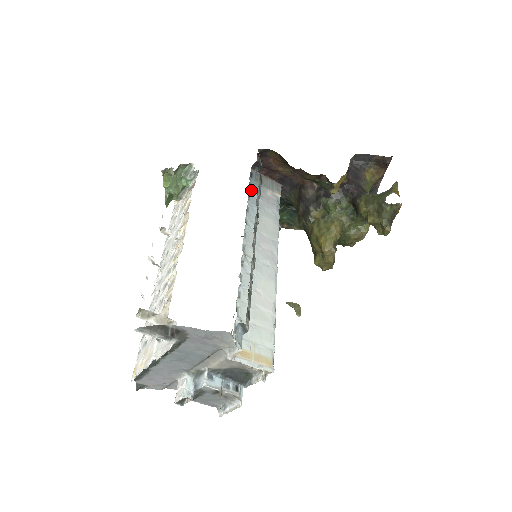
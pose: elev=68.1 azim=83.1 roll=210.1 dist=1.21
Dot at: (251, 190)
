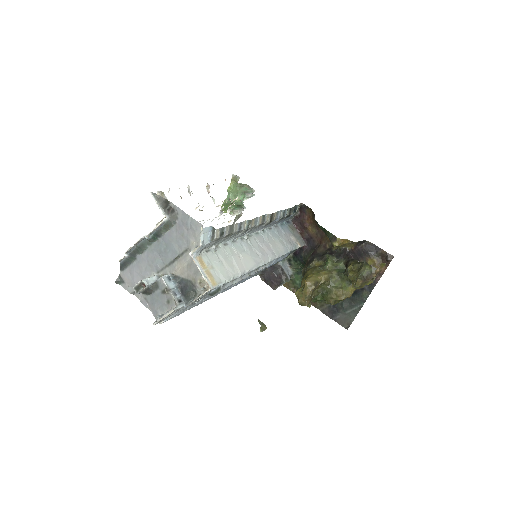
Dot at: (281, 225)
